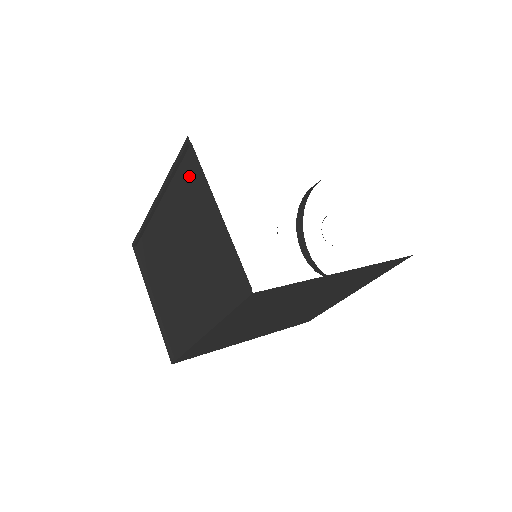
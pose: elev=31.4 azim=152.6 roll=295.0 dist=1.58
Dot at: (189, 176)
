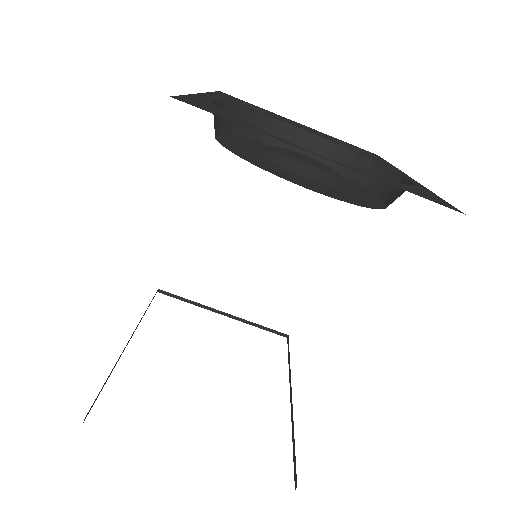
Dot at: occluded
